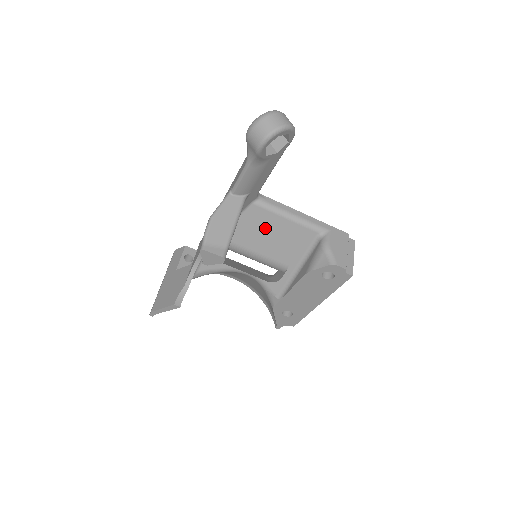
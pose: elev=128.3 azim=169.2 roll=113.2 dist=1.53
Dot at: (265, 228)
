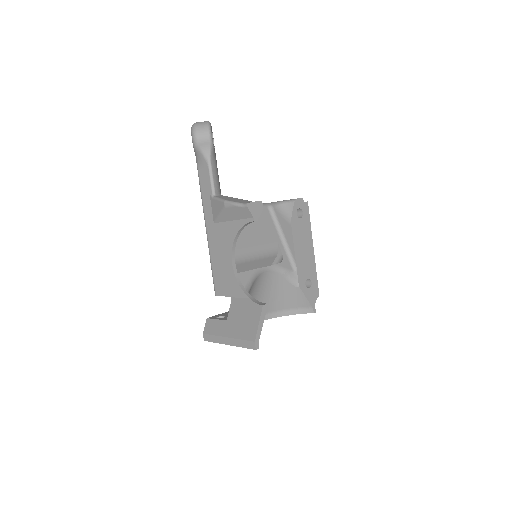
Dot at: occluded
